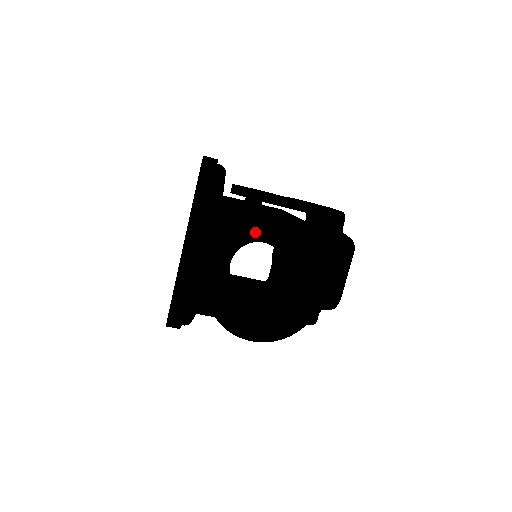
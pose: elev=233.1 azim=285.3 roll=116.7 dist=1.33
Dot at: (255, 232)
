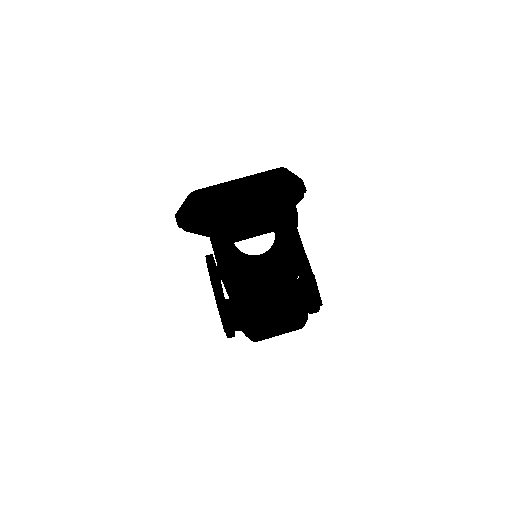
Dot at: (284, 193)
